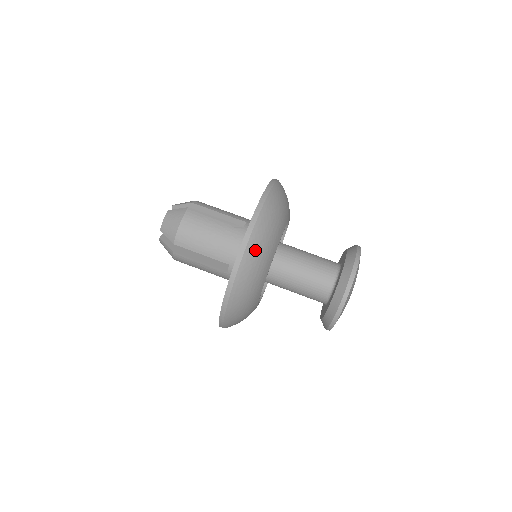
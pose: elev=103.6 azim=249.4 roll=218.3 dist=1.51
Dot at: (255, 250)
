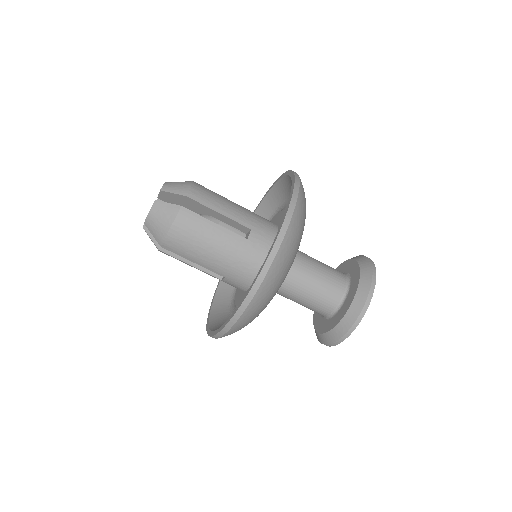
Dot at: (259, 302)
